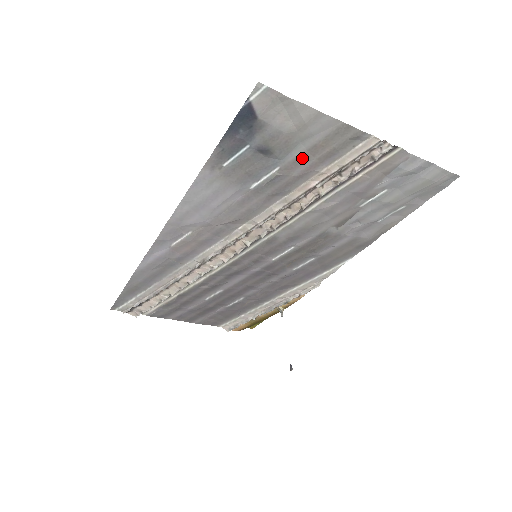
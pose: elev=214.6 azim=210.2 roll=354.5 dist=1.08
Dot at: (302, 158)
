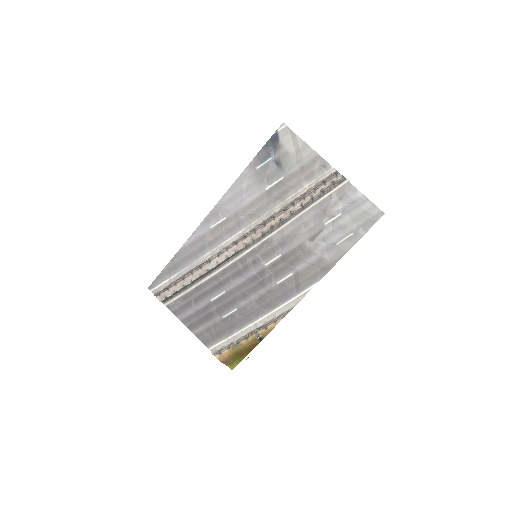
Dot at: (296, 174)
